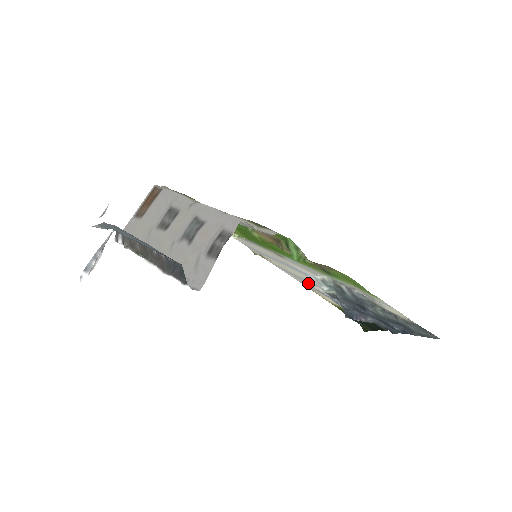
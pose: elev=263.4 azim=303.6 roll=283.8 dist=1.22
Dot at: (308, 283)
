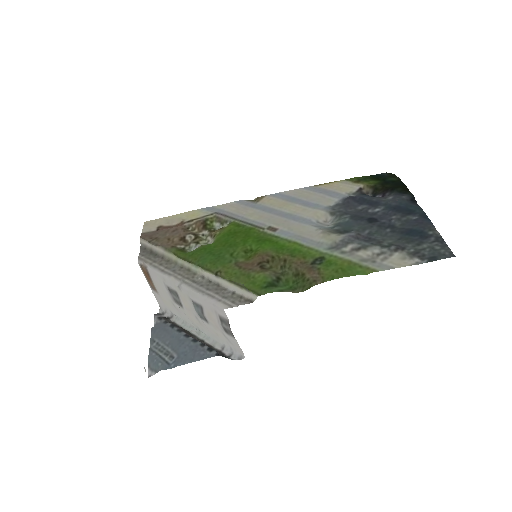
Dot at: (314, 202)
